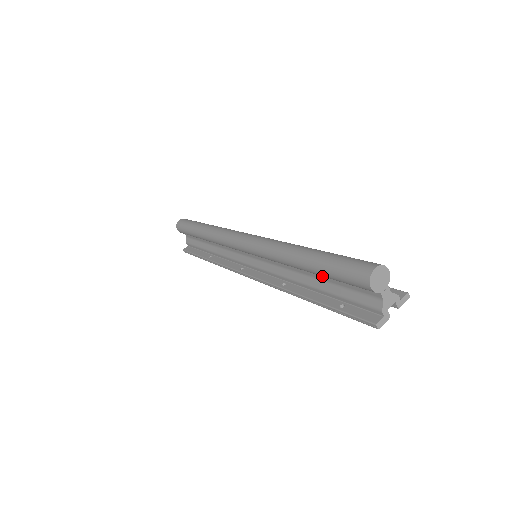
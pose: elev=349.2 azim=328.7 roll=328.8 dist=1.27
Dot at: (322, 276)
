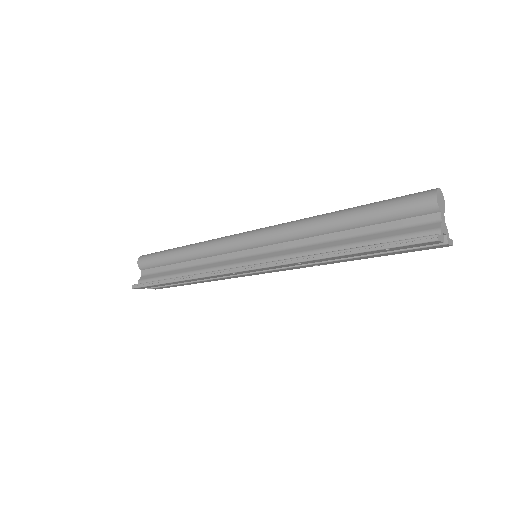
Dot at: (361, 229)
